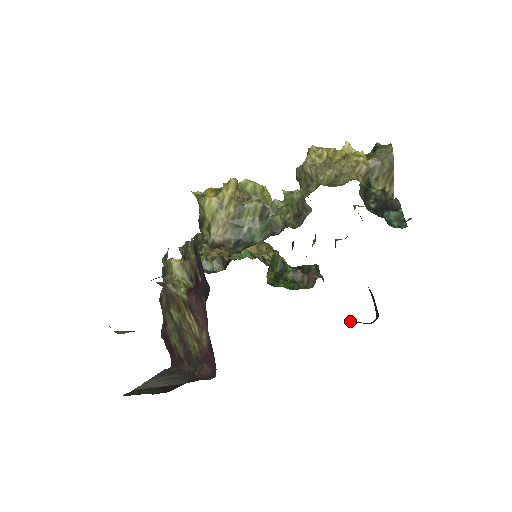
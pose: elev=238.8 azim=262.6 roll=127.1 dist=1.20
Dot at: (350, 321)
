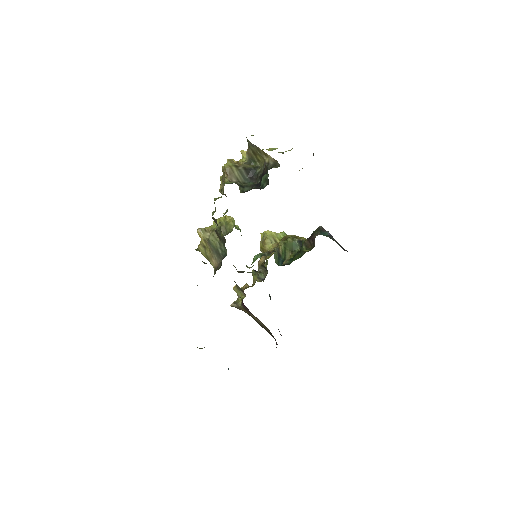
Dot at: occluded
